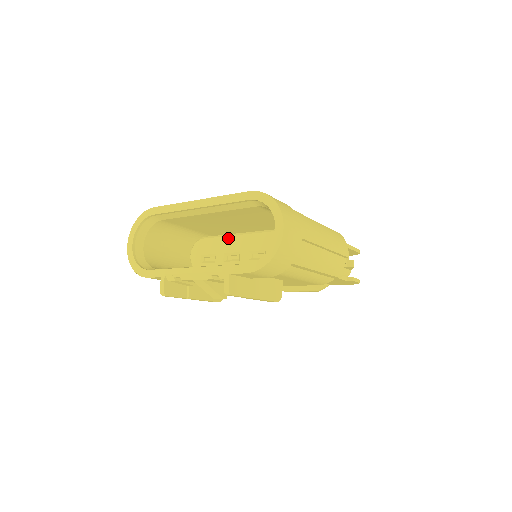
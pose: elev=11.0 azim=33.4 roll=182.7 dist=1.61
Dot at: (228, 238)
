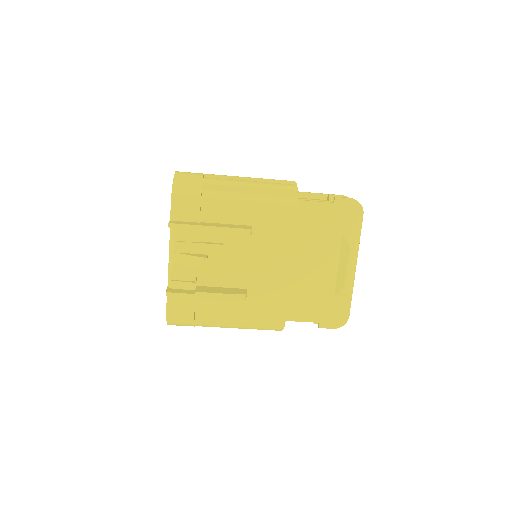
Dot at: occluded
